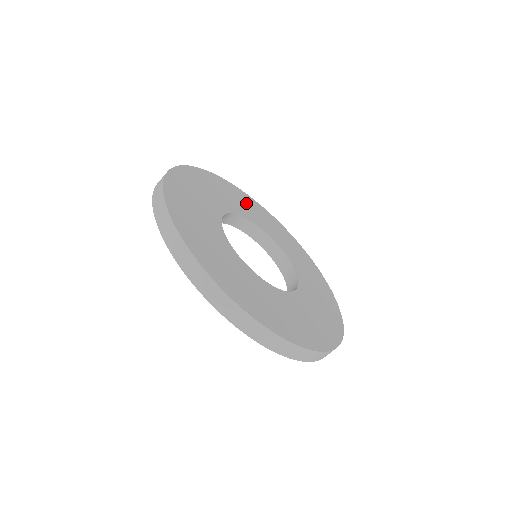
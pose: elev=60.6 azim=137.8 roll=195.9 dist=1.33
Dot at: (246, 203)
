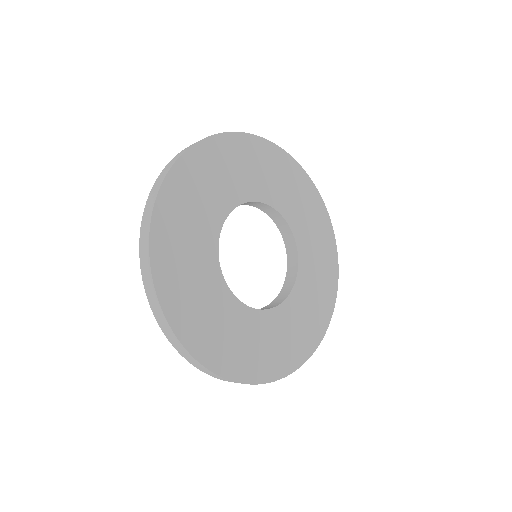
Dot at: (298, 192)
